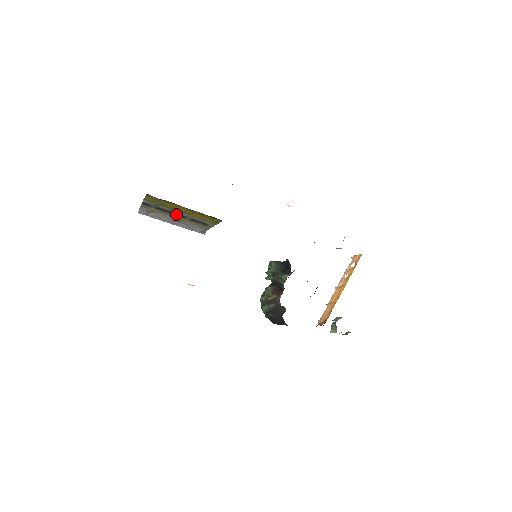
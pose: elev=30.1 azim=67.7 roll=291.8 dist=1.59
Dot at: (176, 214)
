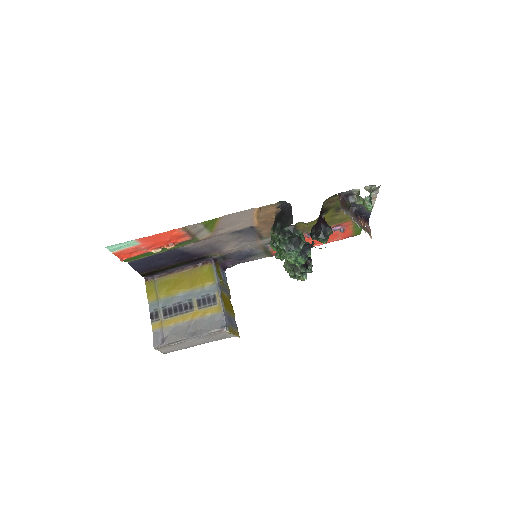
Dot at: (183, 307)
